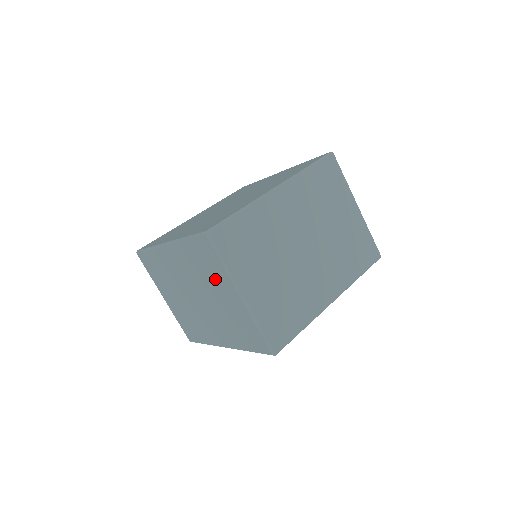
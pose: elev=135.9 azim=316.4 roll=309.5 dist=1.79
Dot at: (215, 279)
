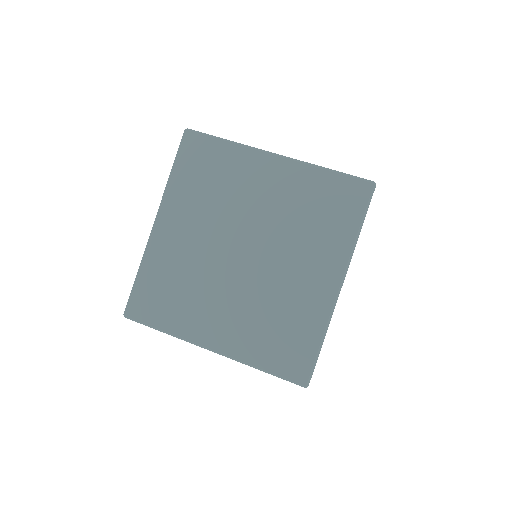
Dot at: occluded
